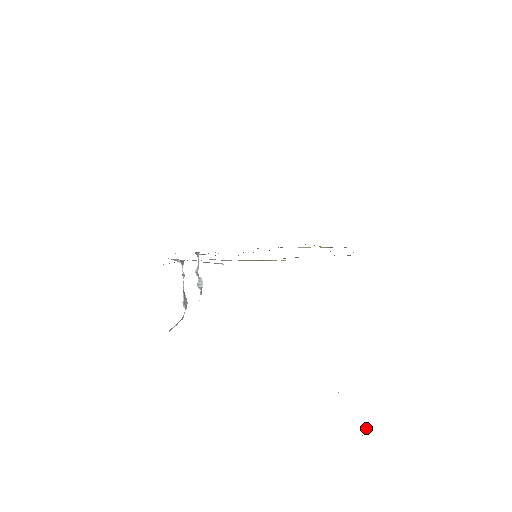
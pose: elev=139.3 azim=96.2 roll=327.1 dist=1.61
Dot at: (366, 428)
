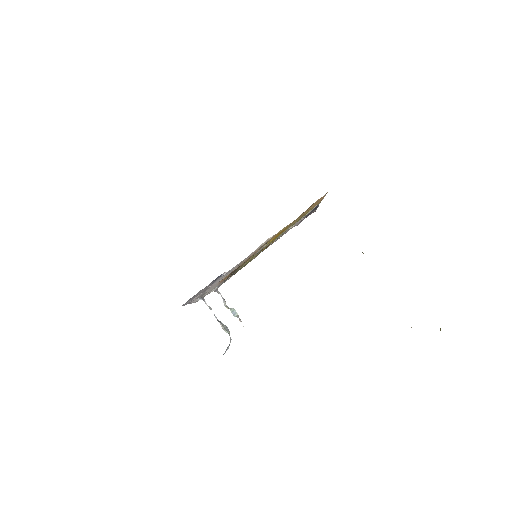
Dot at: (440, 328)
